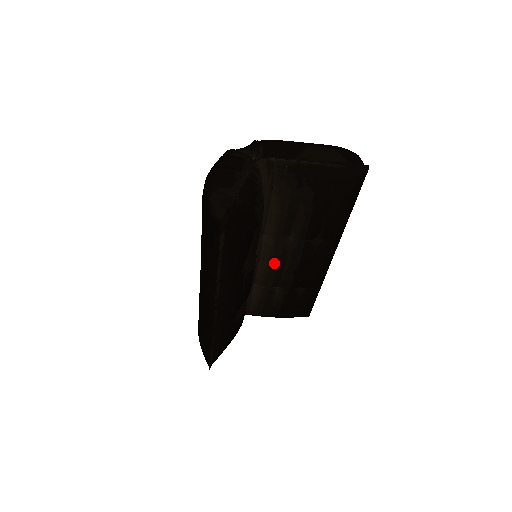
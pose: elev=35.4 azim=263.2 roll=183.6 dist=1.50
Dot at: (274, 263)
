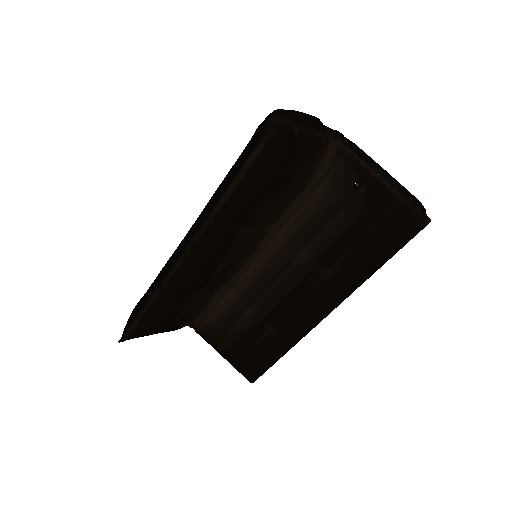
Dot at: (269, 270)
